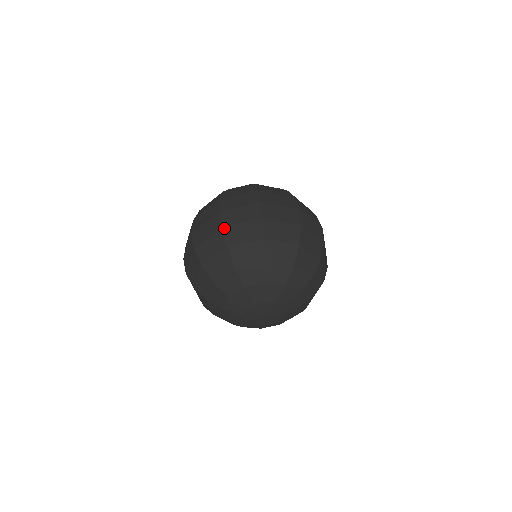
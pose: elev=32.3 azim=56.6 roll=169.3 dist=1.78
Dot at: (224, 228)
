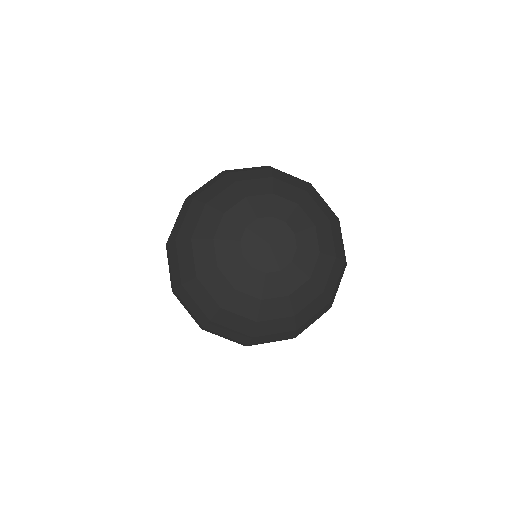
Dot at: (188, 197)
